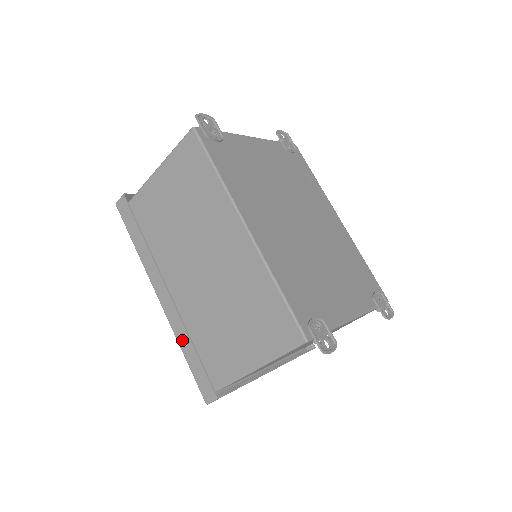
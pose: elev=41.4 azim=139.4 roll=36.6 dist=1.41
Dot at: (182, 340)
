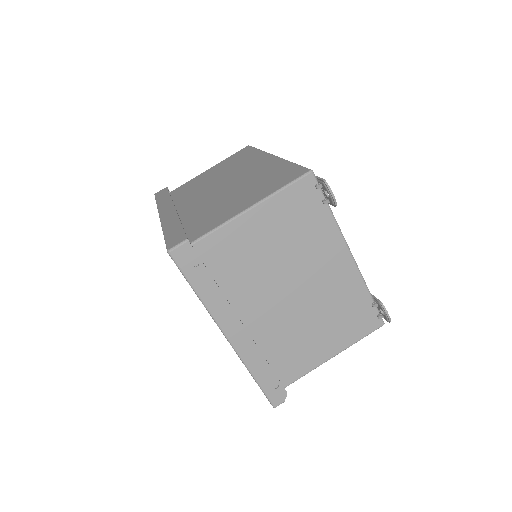
Dot at: (169, 224)
